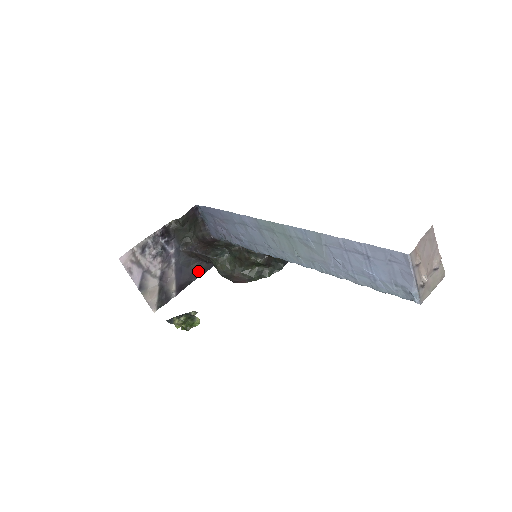
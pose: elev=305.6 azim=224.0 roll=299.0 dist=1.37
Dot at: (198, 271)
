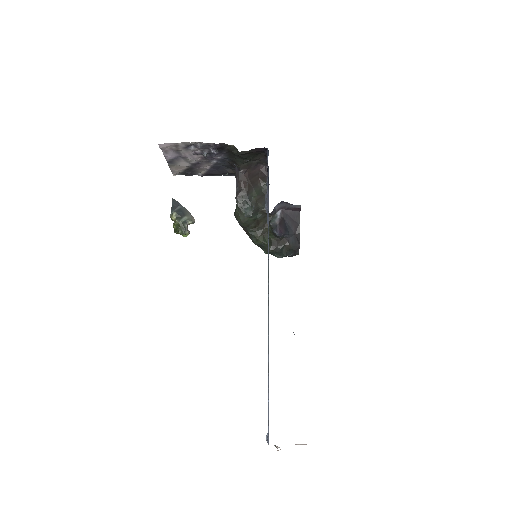
Dot at: (235, 174)
